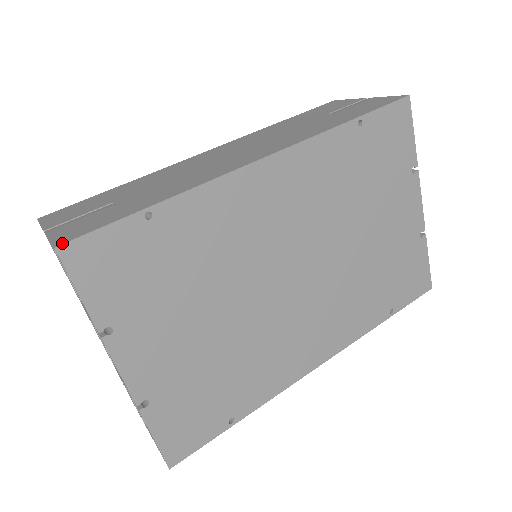
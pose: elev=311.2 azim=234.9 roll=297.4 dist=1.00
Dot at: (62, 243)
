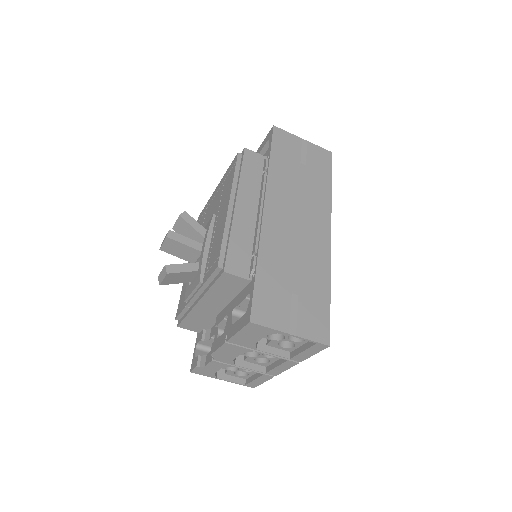
Dot at: (329, 341)
